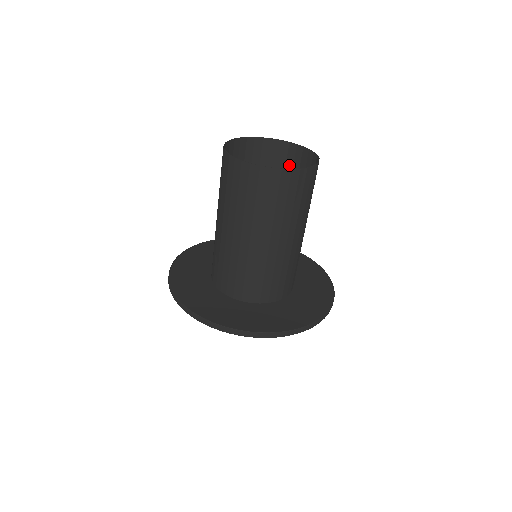
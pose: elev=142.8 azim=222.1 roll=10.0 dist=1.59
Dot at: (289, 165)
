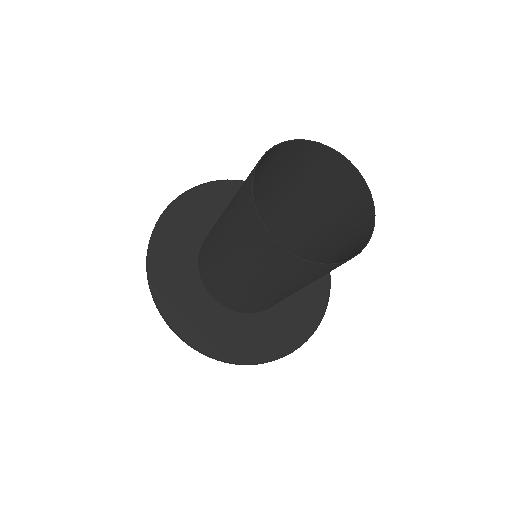
Dot at: (319, 167)
